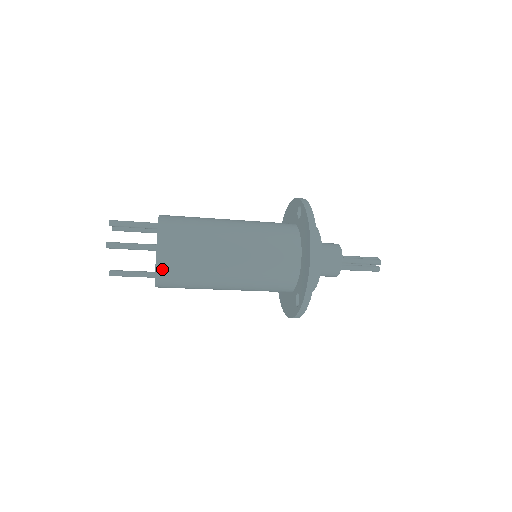
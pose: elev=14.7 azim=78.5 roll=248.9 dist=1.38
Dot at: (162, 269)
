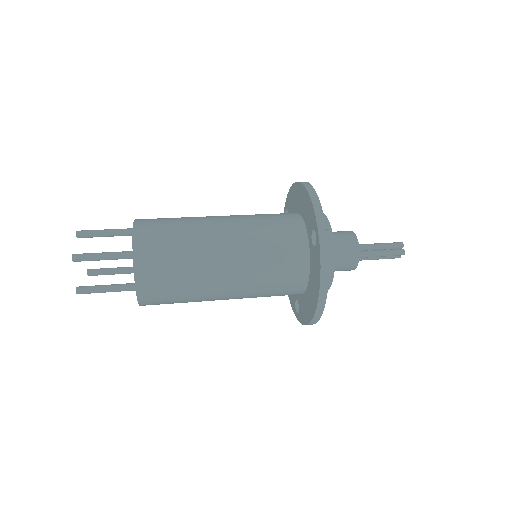
Dot at: occluded
